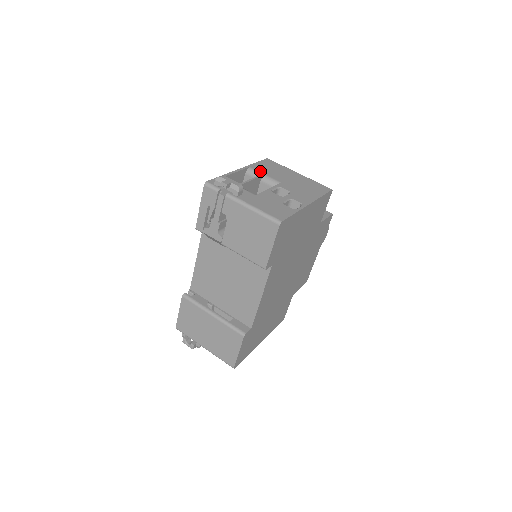
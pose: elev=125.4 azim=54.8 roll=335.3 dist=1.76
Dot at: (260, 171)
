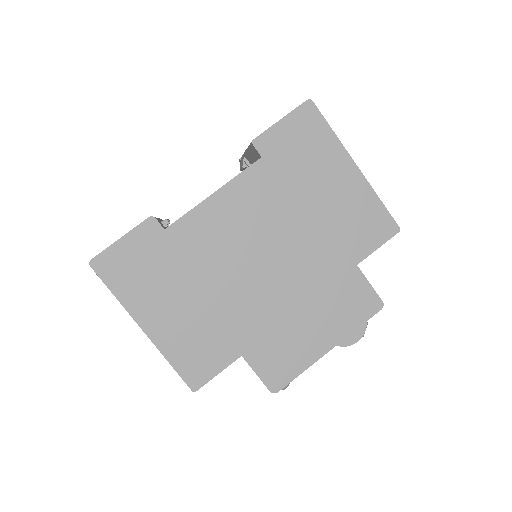
Dot at: occluded
